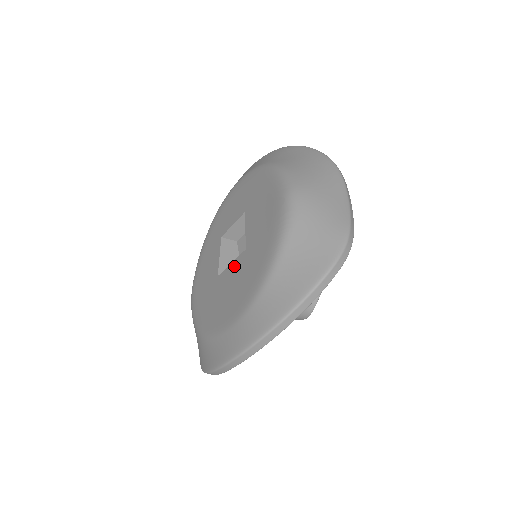
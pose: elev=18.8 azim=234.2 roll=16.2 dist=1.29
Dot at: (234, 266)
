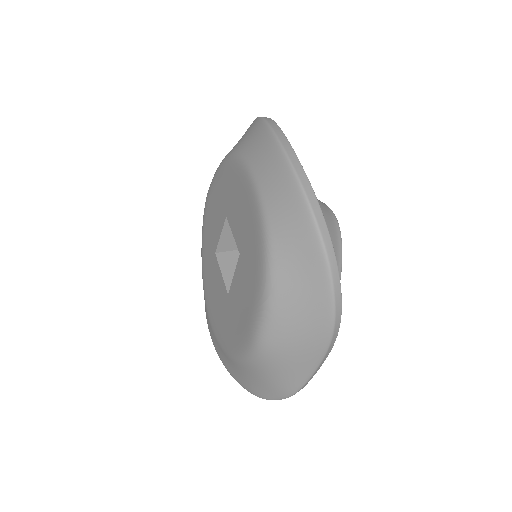
Dot at: (221, 283)
